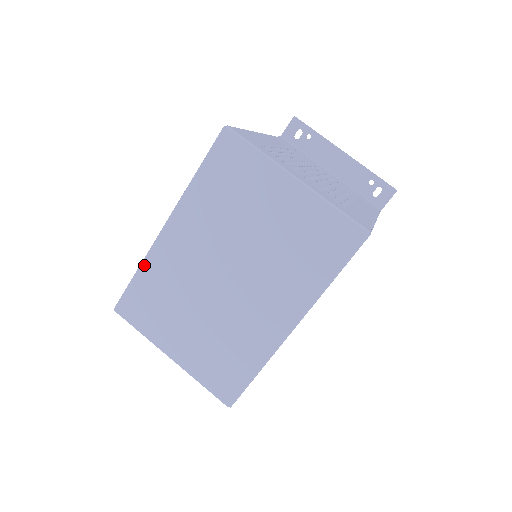
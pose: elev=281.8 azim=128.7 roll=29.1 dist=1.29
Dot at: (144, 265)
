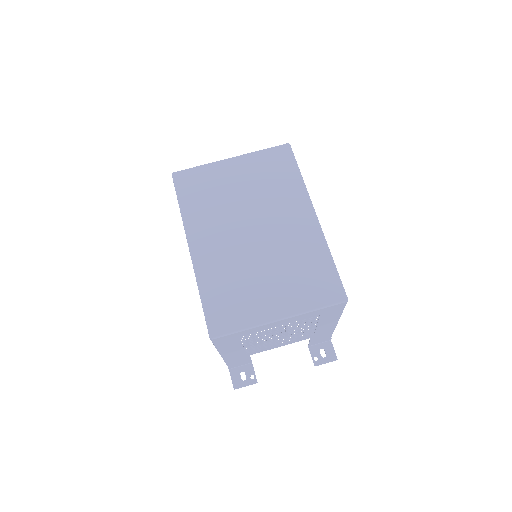
Dot at: (201, 284)
